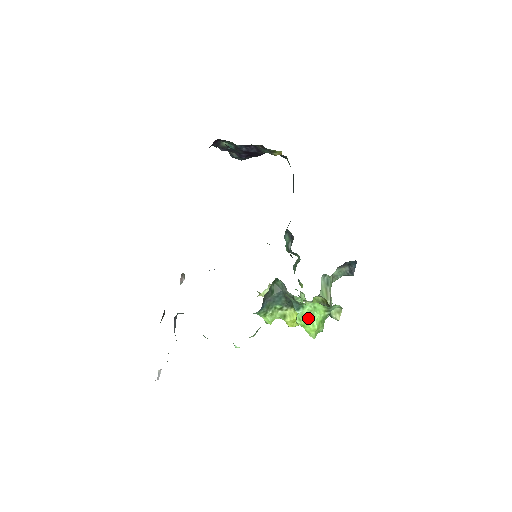
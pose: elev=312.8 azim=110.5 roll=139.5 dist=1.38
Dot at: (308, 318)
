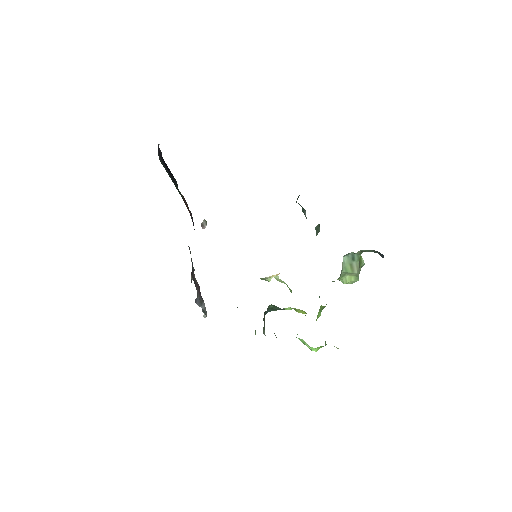
Dot at: (306, 345)
